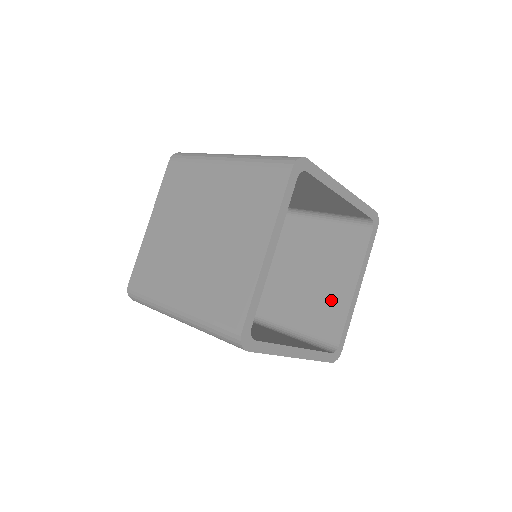
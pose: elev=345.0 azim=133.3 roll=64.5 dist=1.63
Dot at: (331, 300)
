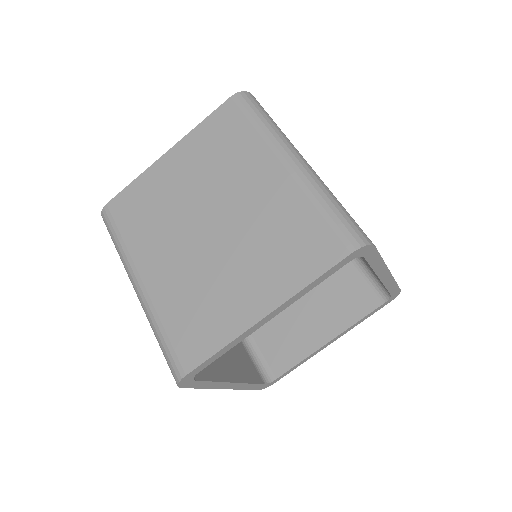
Dot at: occluded
